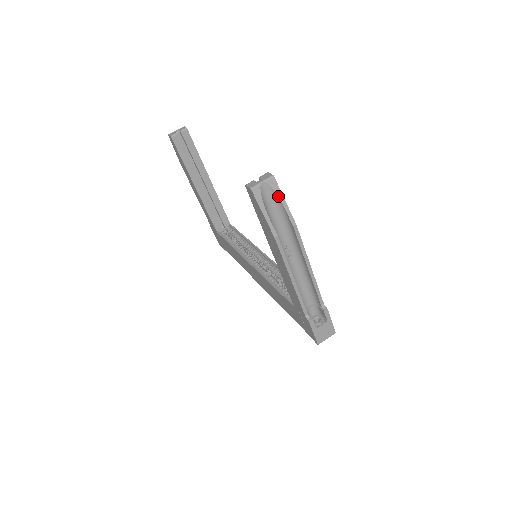
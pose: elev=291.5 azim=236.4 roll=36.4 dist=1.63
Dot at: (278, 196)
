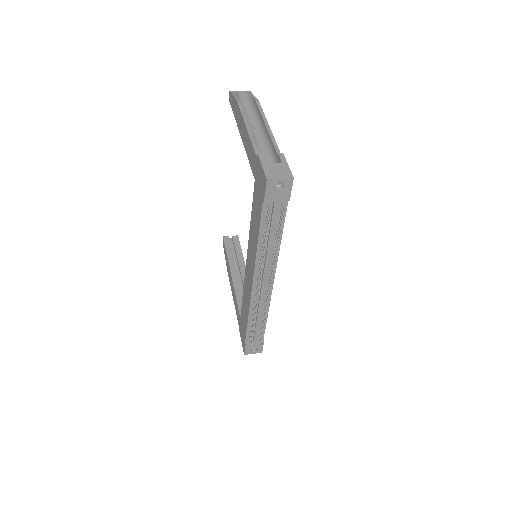
Dot at: (249, 94)
